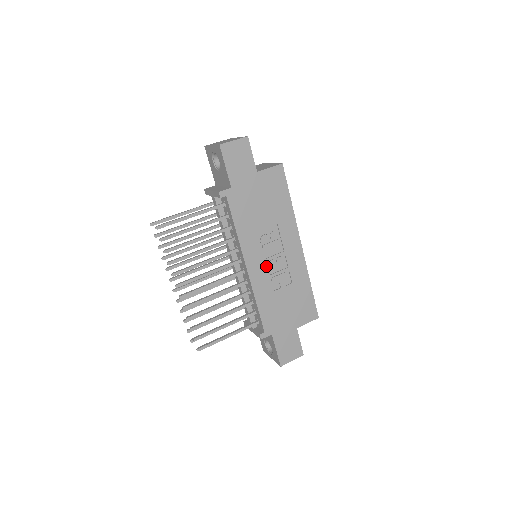
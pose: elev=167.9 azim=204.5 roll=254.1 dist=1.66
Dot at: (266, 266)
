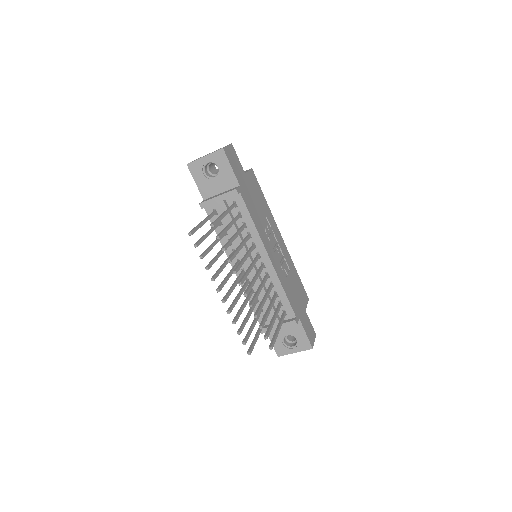
Dot at: (276, 255)
